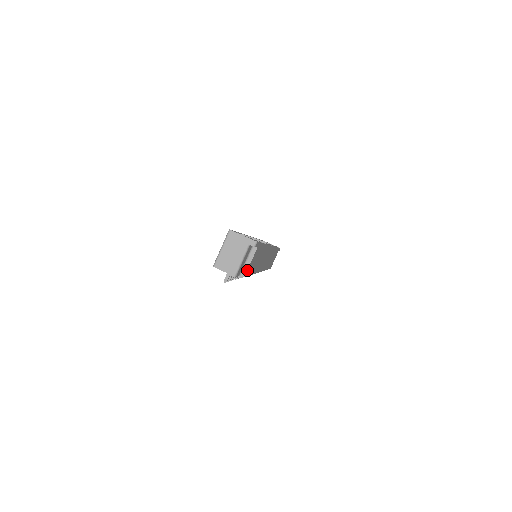
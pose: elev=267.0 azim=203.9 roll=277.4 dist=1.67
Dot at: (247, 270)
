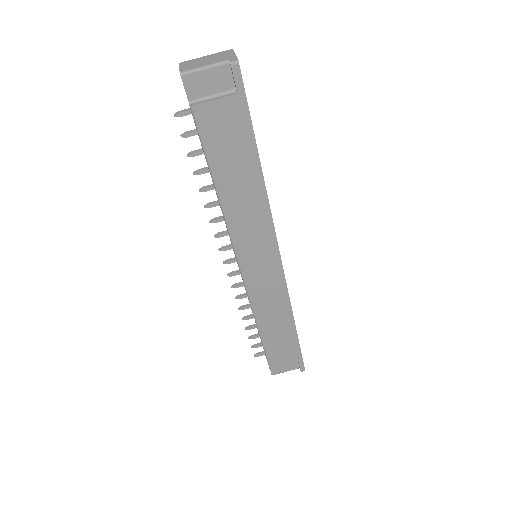
Dot at: (202, 105)
